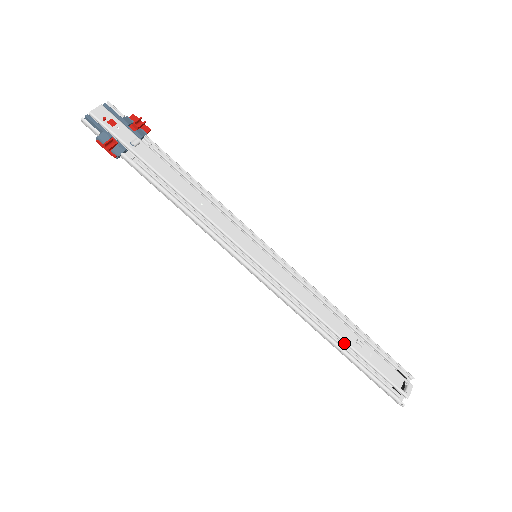
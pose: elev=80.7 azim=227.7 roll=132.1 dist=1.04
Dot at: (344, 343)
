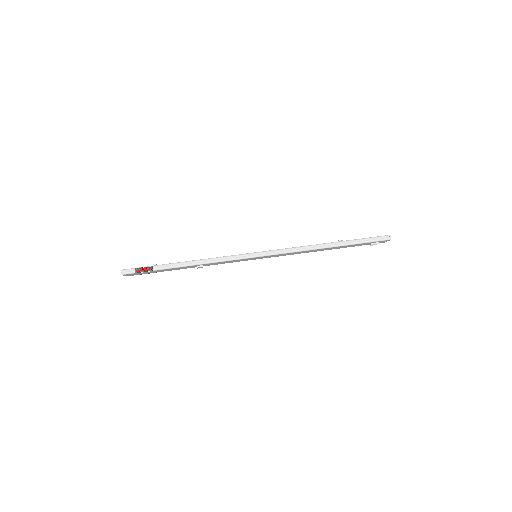
Dot at: occluded
